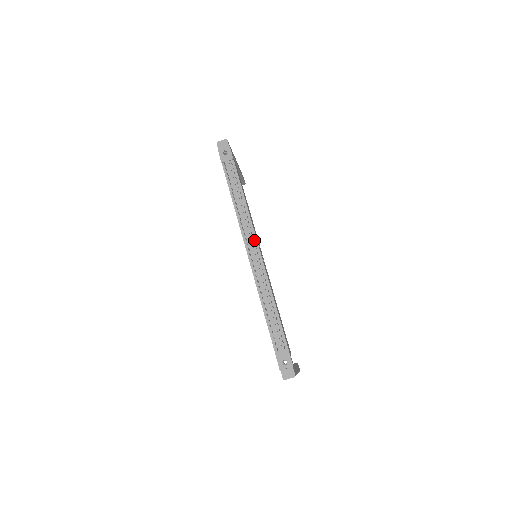
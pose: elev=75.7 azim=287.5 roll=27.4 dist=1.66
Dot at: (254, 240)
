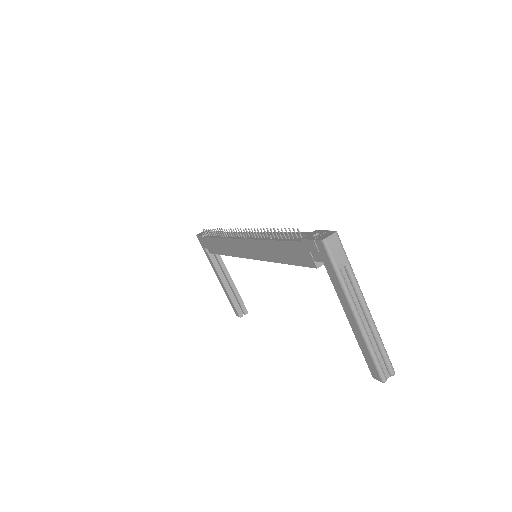
Dot at: occluded
